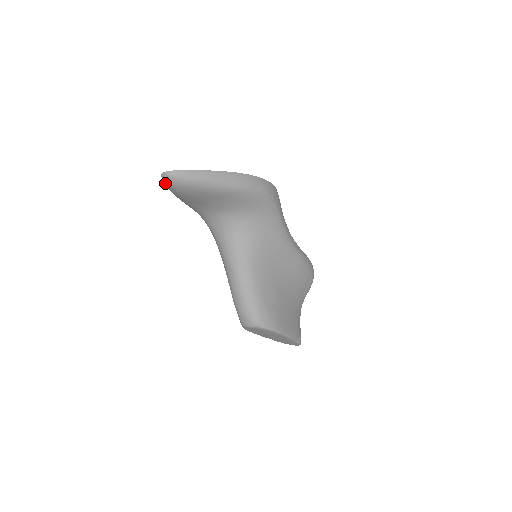
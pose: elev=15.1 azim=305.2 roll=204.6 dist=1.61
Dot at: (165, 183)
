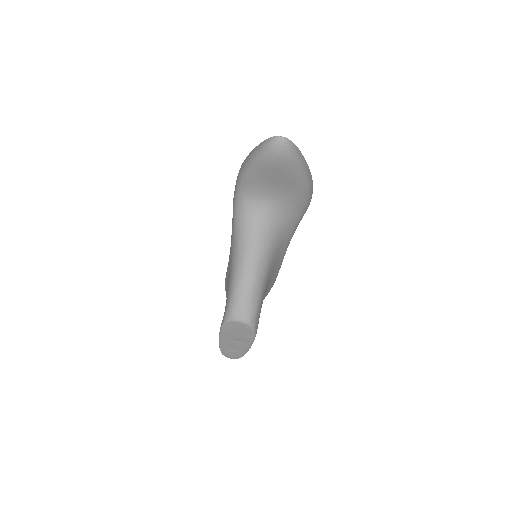
Dot at: (273, 146)
